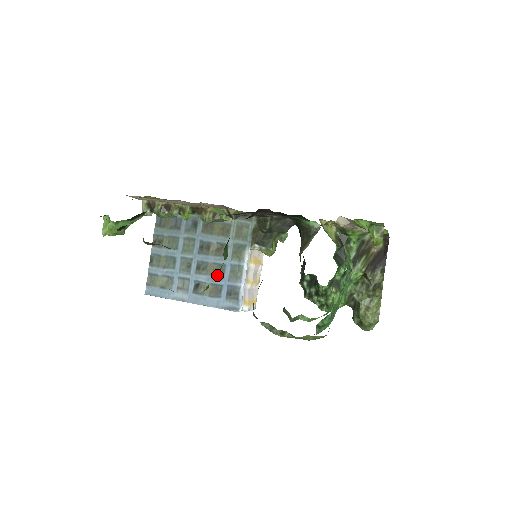
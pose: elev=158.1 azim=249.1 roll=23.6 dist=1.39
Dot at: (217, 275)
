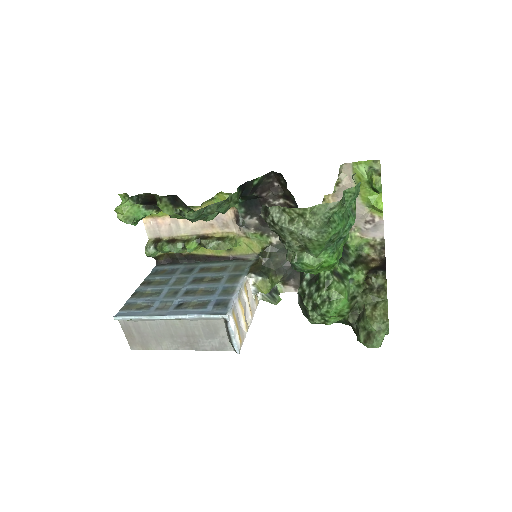
Dot at: (228, 197)
